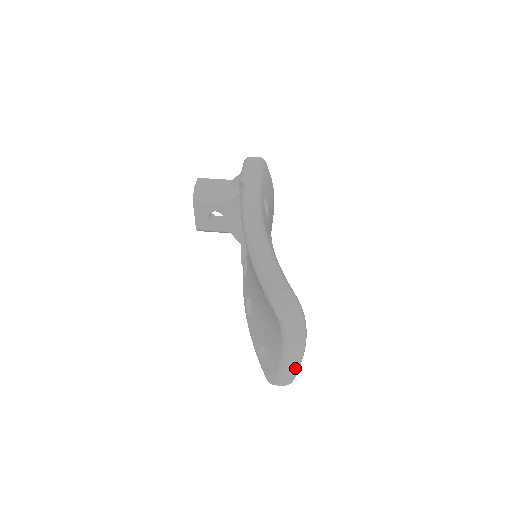
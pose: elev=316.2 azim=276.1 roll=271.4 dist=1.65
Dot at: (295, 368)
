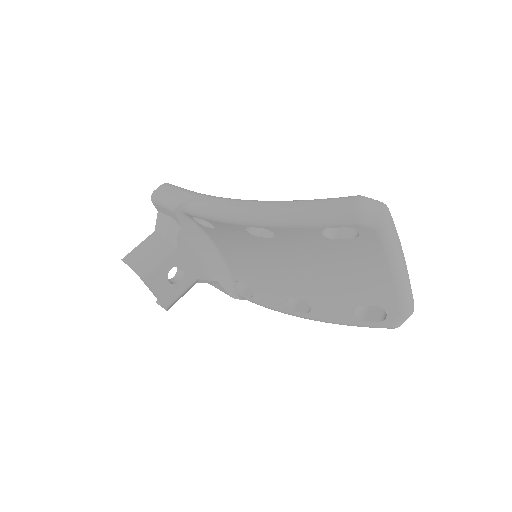
Dot at: (409, 282)
